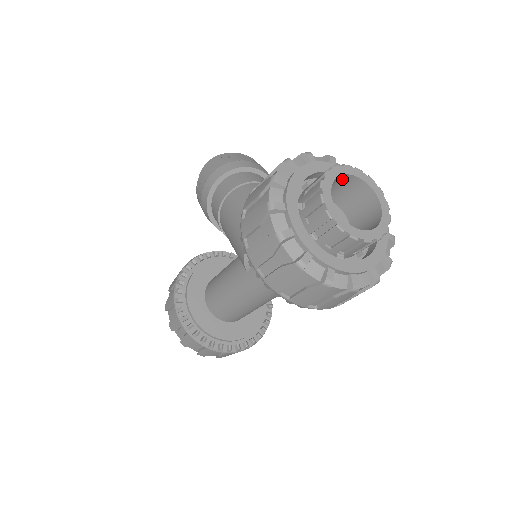
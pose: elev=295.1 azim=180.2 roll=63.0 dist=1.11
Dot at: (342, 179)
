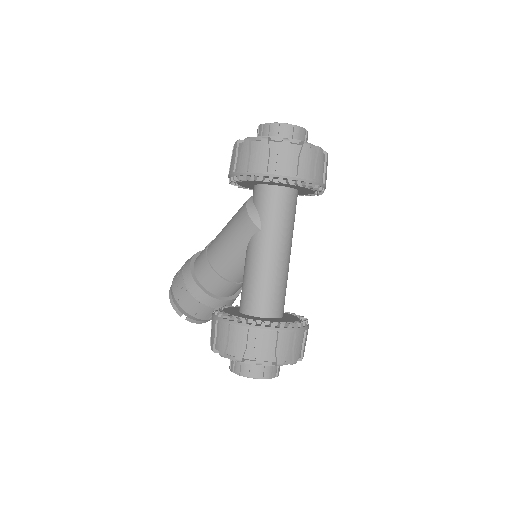
Dot at: occluded
